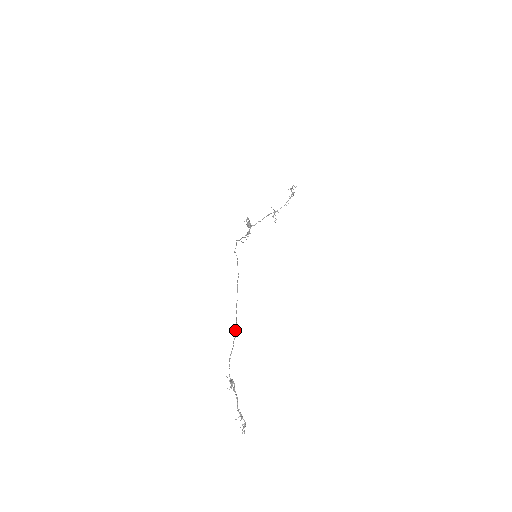
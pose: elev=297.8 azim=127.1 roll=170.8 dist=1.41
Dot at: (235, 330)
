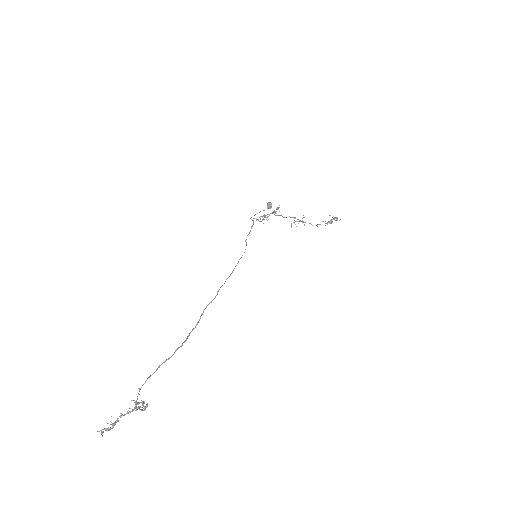
Dot at: (187, 338)
